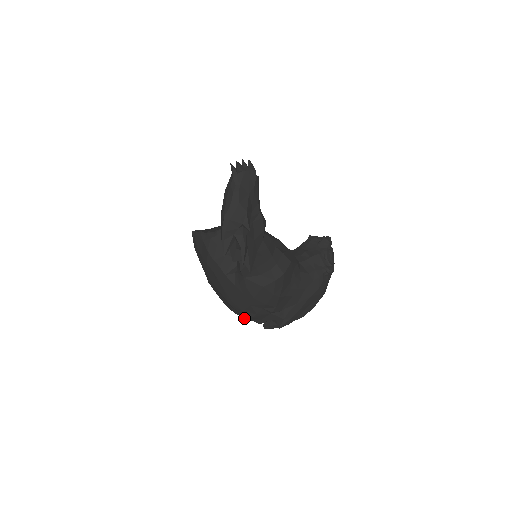
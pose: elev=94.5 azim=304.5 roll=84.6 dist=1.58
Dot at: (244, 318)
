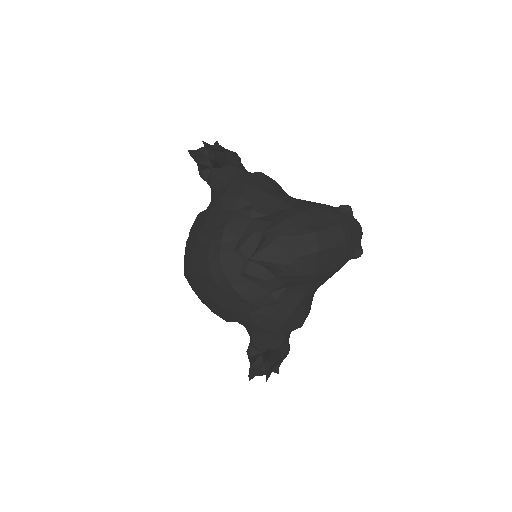
Dot at: (217, 253)
